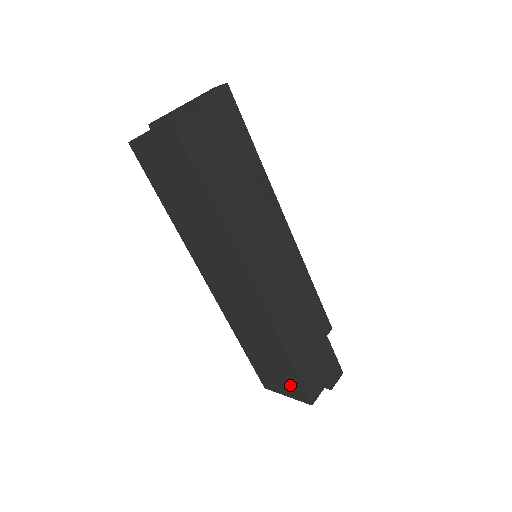
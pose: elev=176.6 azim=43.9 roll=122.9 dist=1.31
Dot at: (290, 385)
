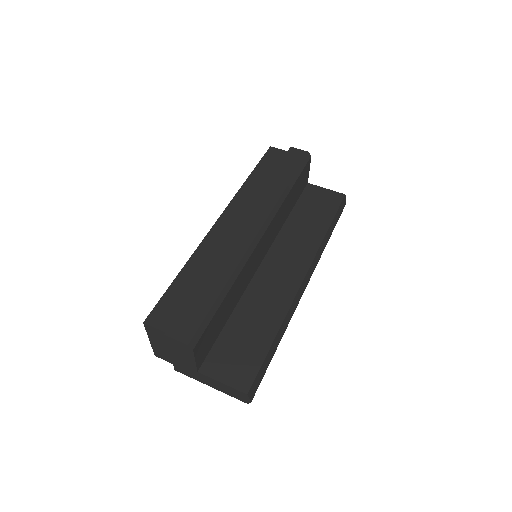
Dot at: occluded
